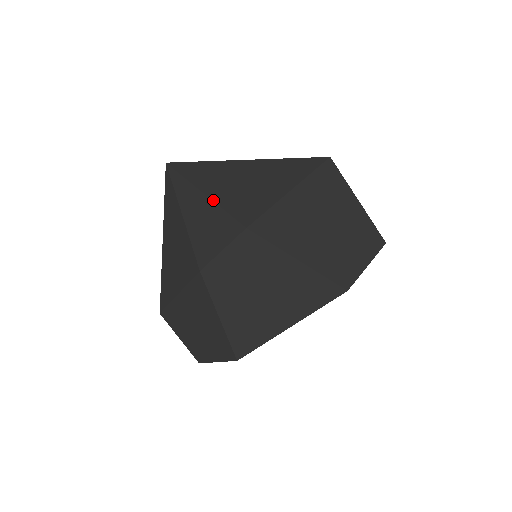
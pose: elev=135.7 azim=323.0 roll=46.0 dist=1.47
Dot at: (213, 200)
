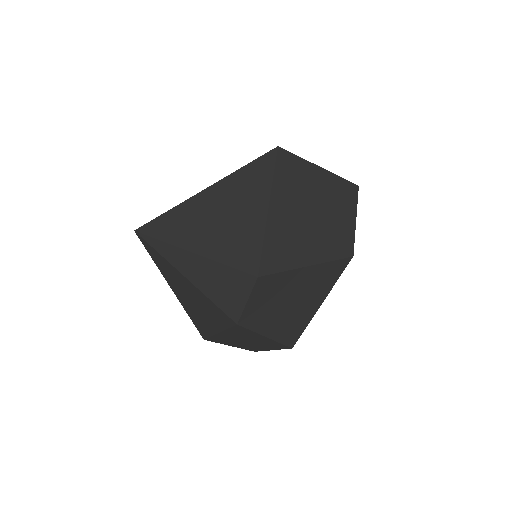
Dot at: (208, 258)
